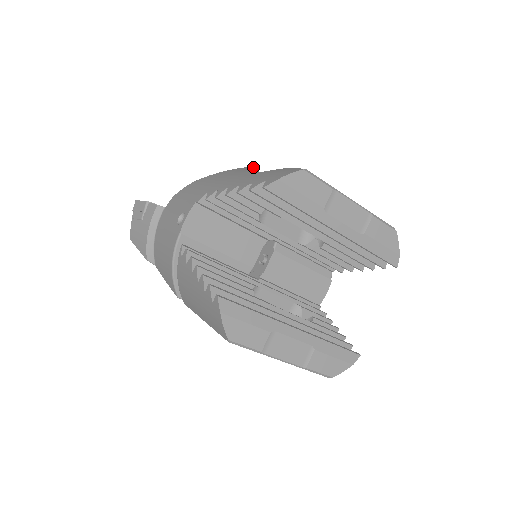
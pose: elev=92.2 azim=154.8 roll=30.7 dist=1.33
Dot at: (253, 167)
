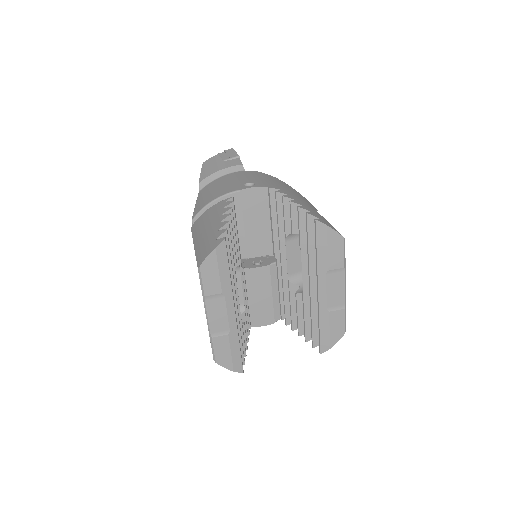
Dot at: occluded
